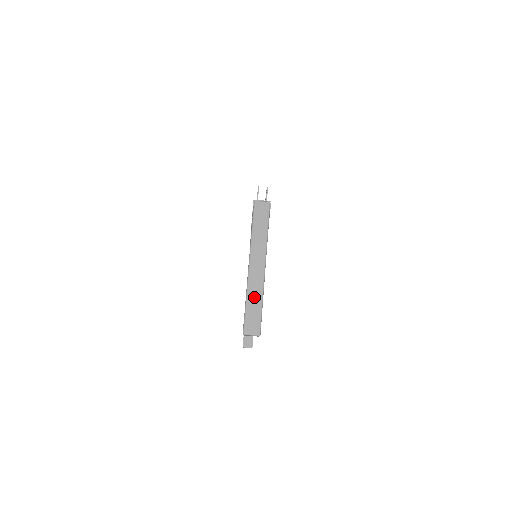
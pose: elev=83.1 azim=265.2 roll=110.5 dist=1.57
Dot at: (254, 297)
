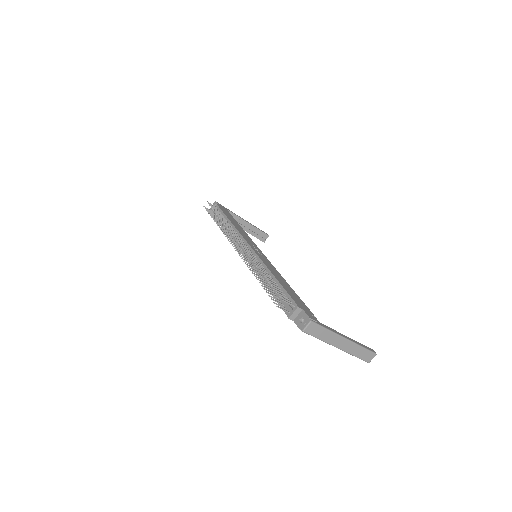
Dot at: (357, 351)
